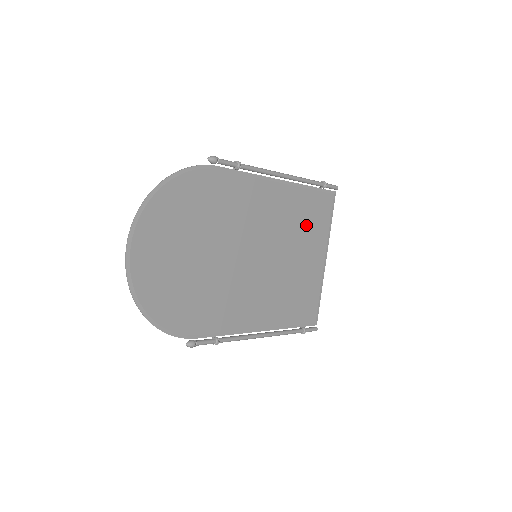
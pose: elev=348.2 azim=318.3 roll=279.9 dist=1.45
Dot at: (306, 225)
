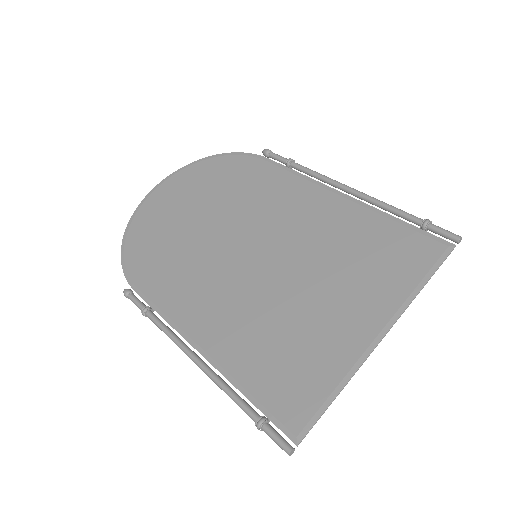
Dot at: (360, 262)
